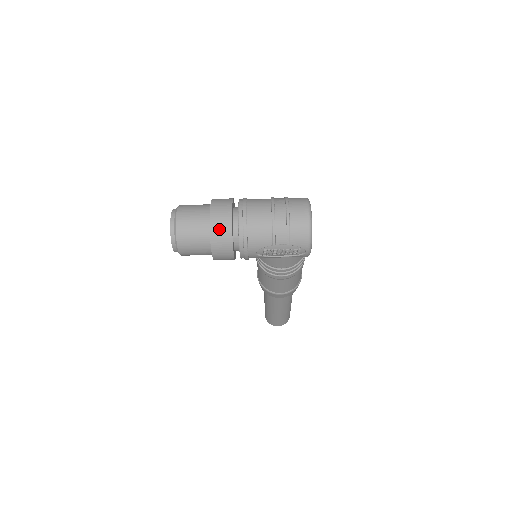
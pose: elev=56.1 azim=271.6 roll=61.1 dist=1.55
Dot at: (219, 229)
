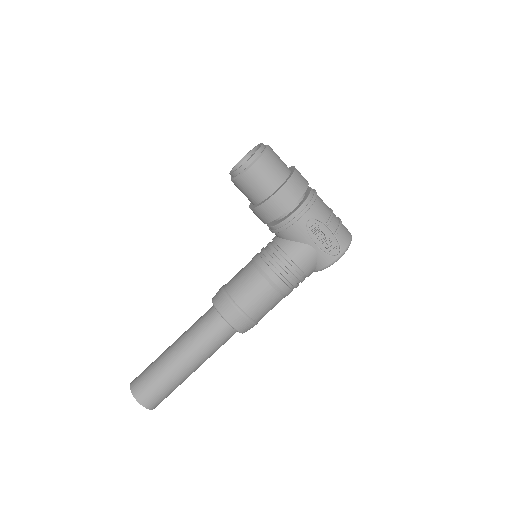
Dot at: (300, 177)
